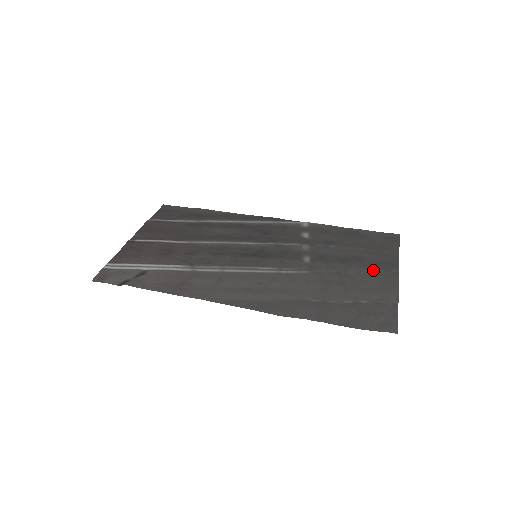
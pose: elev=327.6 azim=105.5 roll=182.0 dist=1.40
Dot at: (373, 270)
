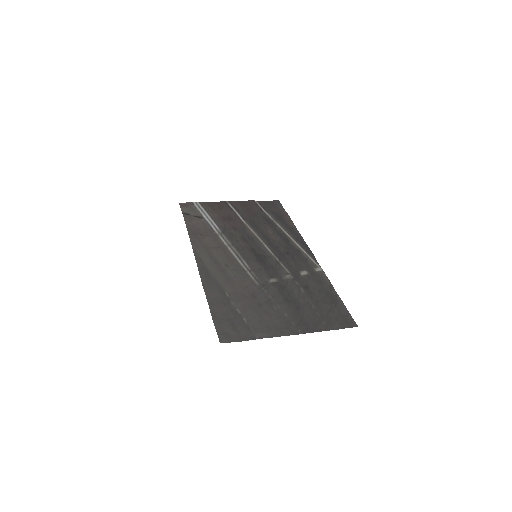
Dot at: (289, 318)
